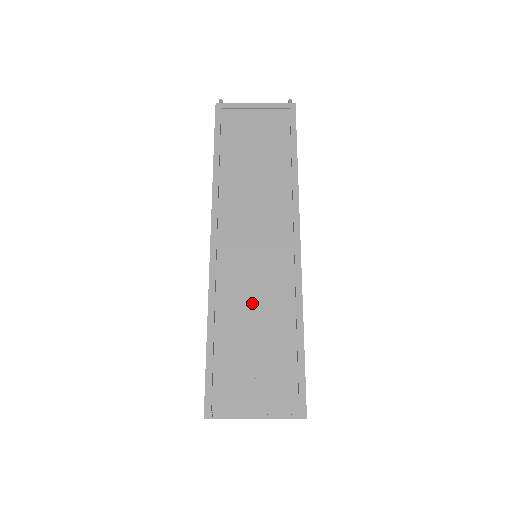
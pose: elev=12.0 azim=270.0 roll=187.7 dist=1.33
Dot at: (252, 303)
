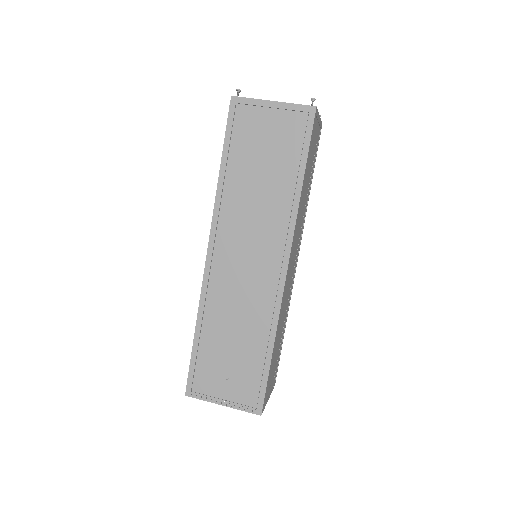
Dot at: (234, 316)
